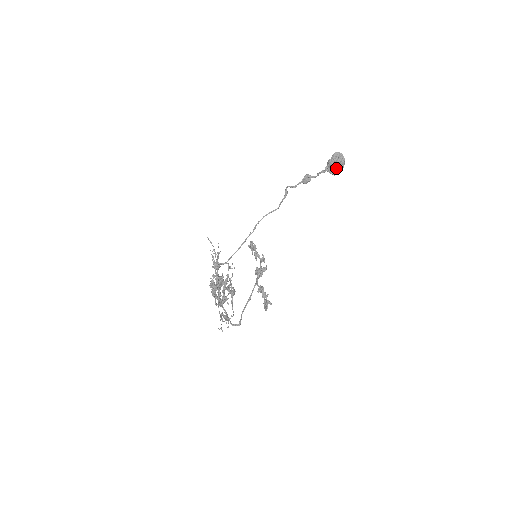
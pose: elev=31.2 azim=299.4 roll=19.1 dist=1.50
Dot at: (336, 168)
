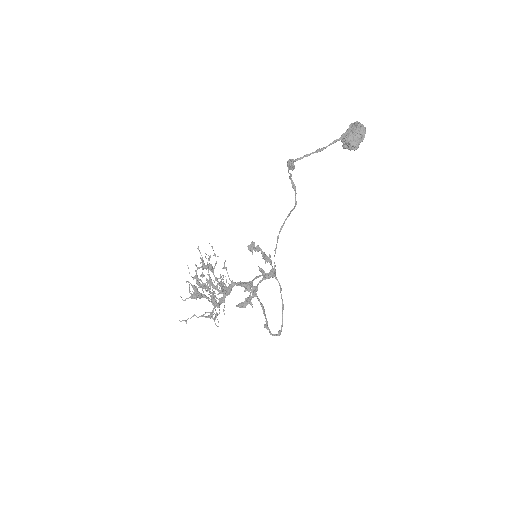
Dot at: (350, 141)
